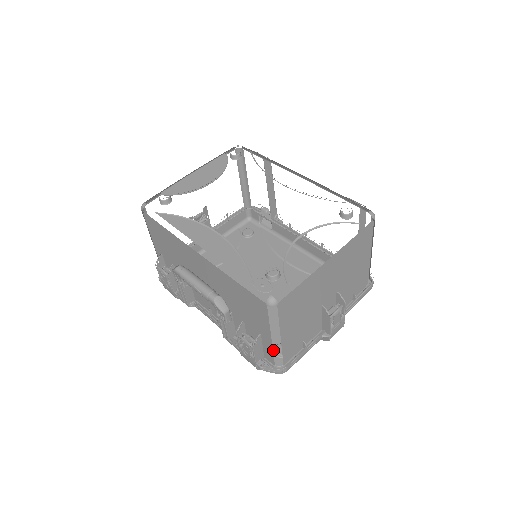
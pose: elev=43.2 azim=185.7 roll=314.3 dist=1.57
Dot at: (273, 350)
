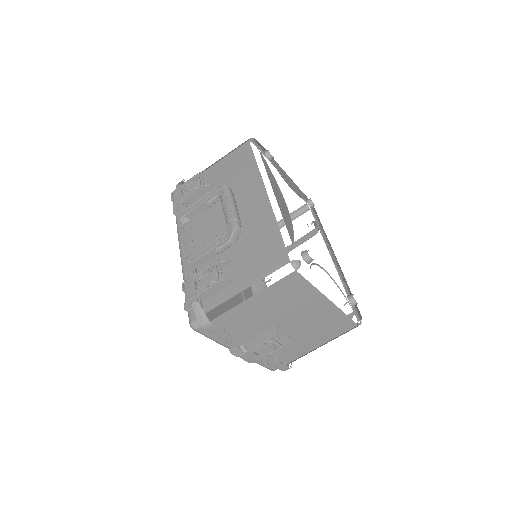
Dot at: occluded
